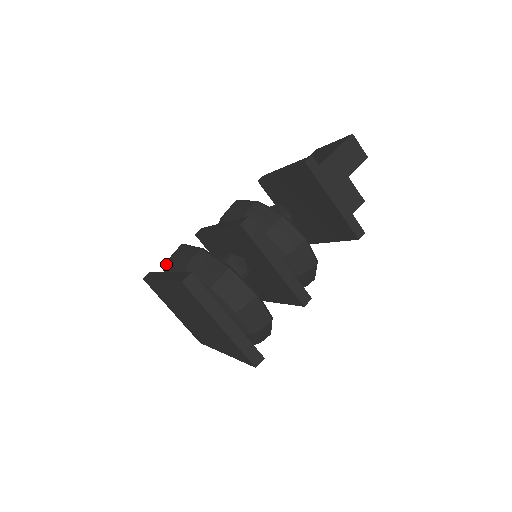
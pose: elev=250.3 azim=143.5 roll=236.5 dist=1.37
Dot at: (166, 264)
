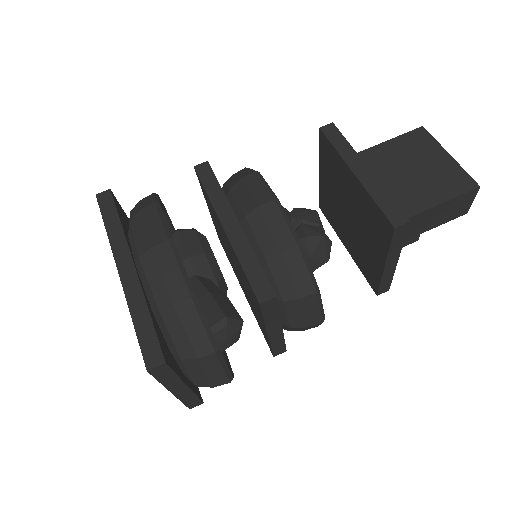
Dot at: (136, 234)
